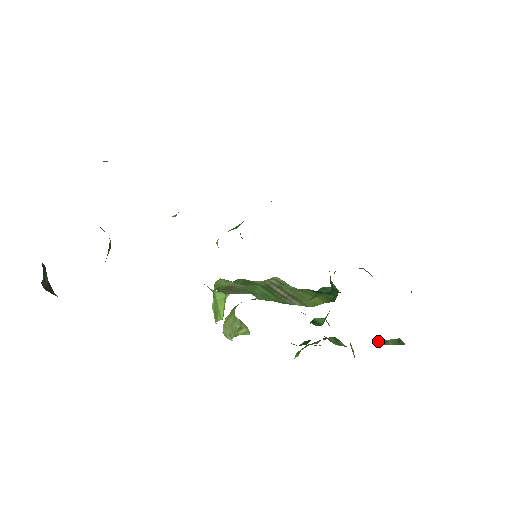
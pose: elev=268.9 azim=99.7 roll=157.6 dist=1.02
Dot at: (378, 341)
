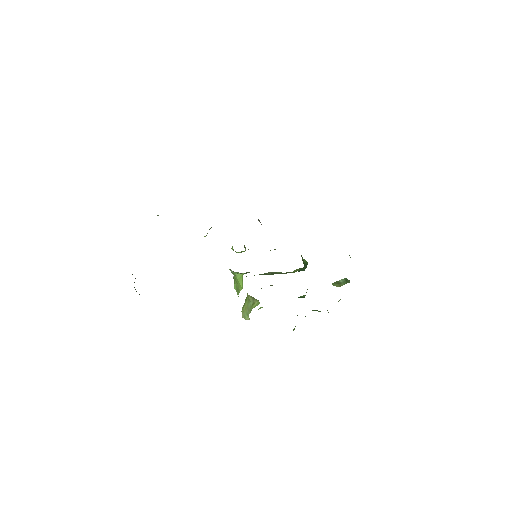
Dot at: (335, 285)
